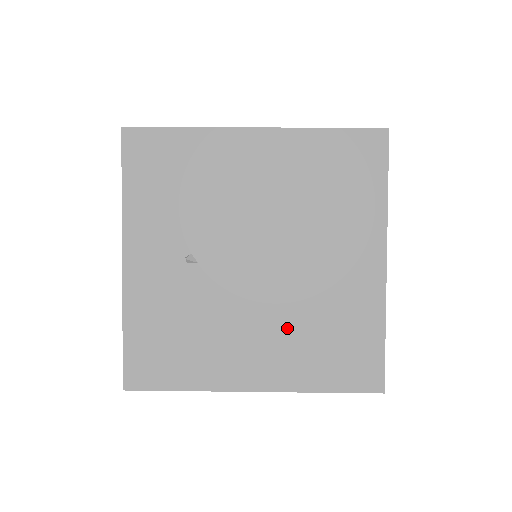
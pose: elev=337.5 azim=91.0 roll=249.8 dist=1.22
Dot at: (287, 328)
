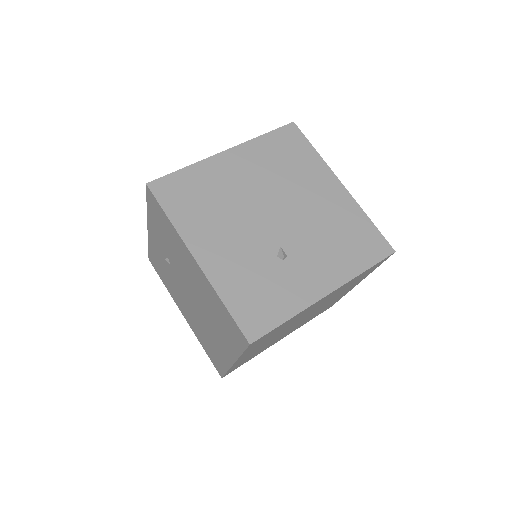
Dot at: (196, 322)
